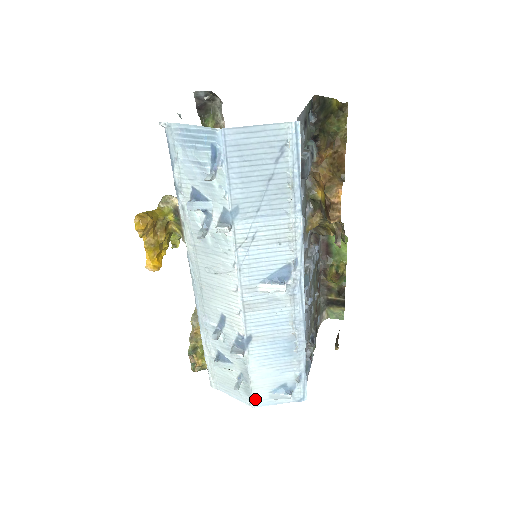
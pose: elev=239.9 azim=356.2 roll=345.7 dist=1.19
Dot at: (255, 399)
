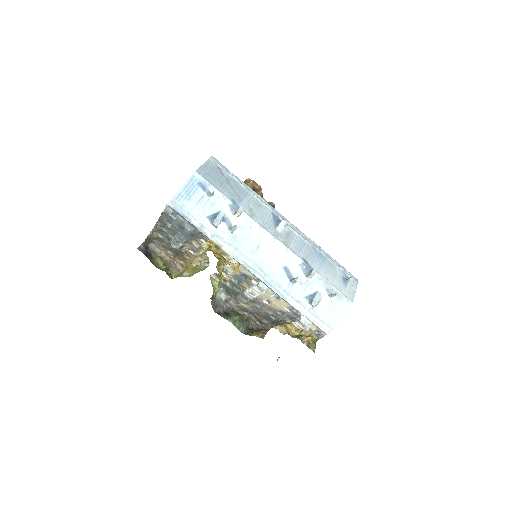
Dot at: (347, 297)
